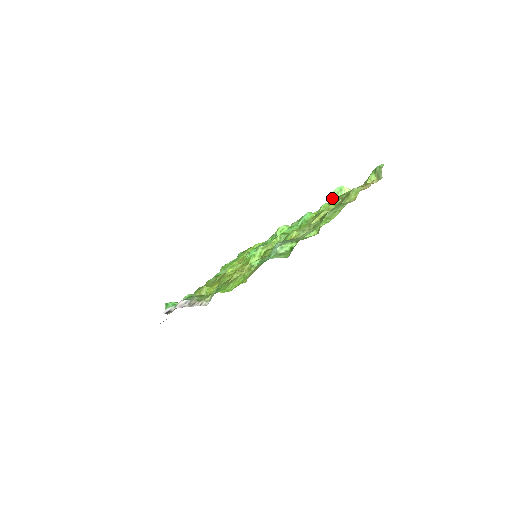
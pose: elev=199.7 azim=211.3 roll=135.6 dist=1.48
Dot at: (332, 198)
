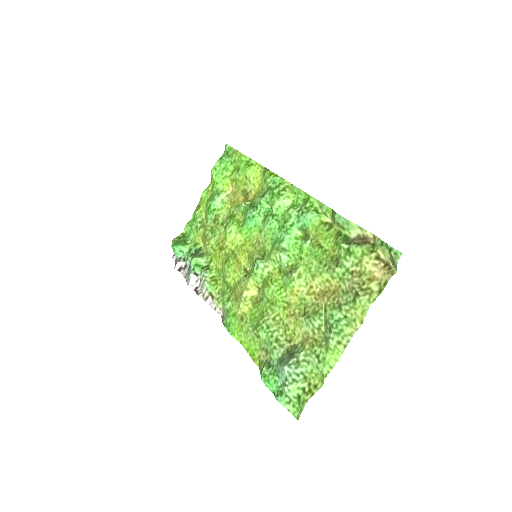
Dot at: (337, 222)
